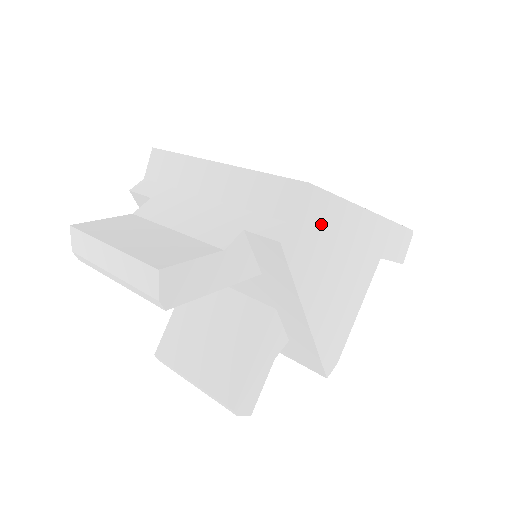
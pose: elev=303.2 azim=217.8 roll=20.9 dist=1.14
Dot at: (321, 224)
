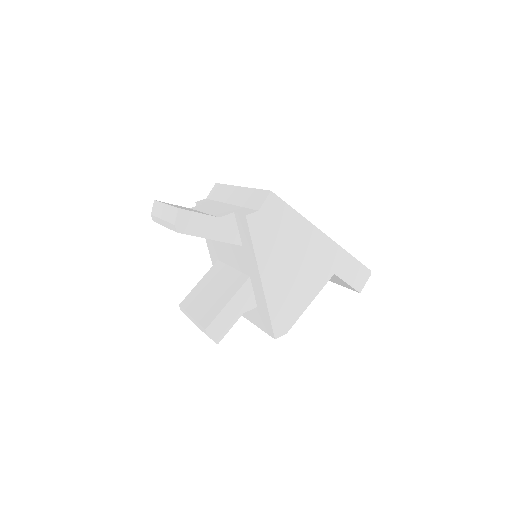
Dot at: (278, 220)
